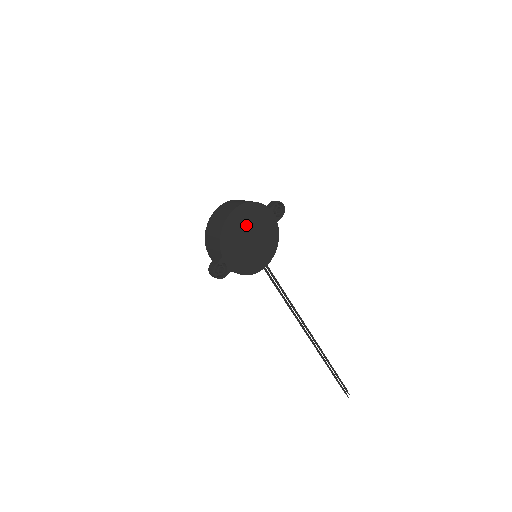
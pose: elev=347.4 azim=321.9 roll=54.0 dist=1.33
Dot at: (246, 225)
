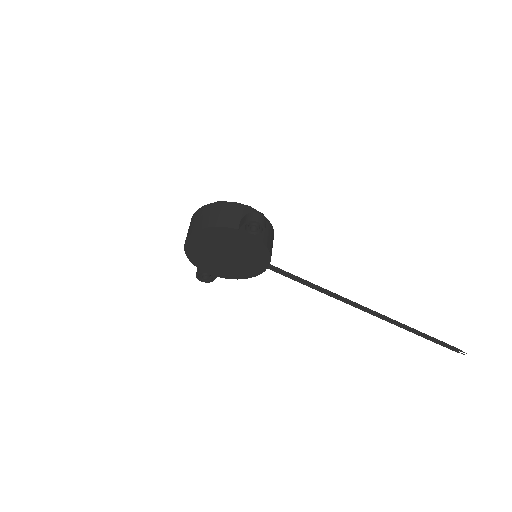
Dot at: (213, 246)
